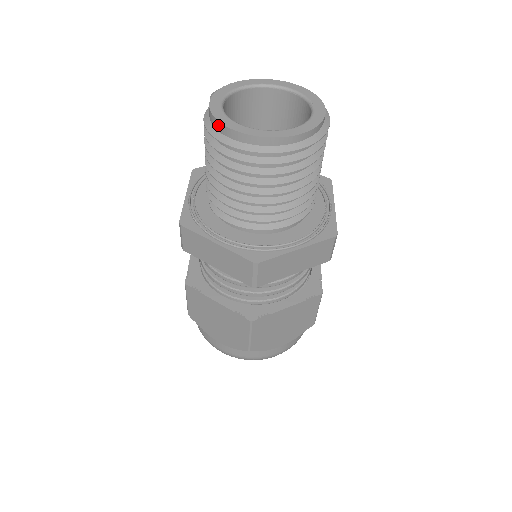
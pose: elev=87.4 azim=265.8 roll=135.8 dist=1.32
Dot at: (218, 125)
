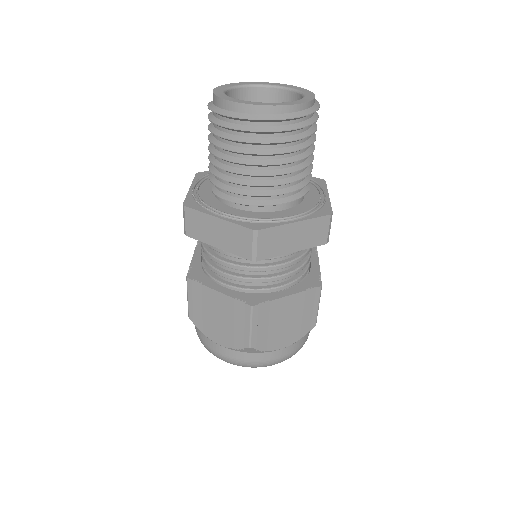
Dot at: (220, 102)
